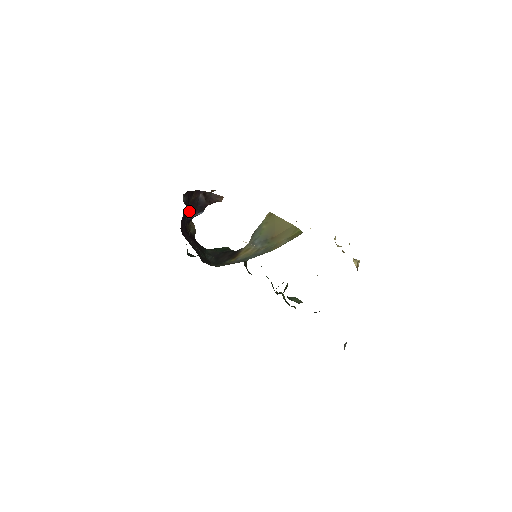
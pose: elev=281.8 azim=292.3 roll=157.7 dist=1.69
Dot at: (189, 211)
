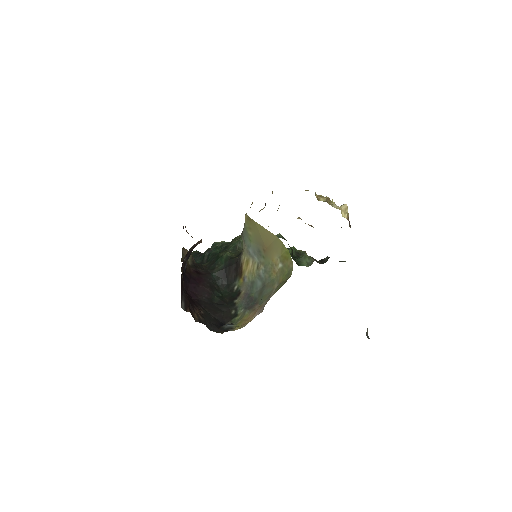
Dot at: occluded
